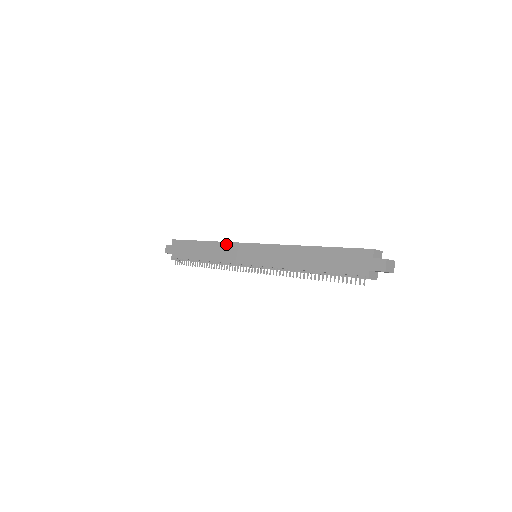
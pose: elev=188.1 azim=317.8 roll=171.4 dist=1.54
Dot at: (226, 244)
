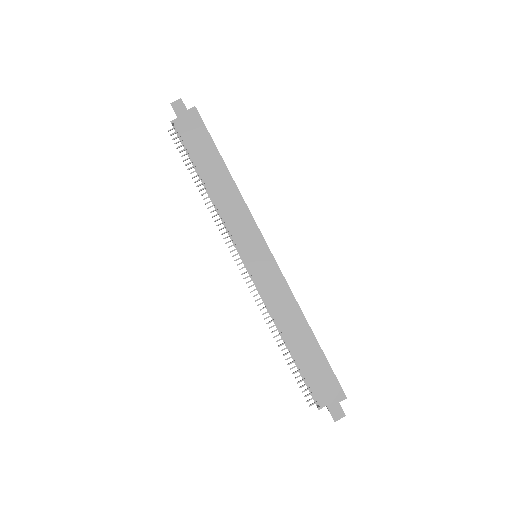
Dot at: (245, 208)
